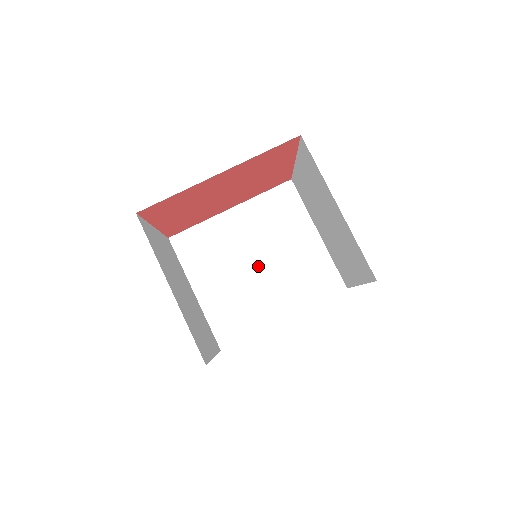
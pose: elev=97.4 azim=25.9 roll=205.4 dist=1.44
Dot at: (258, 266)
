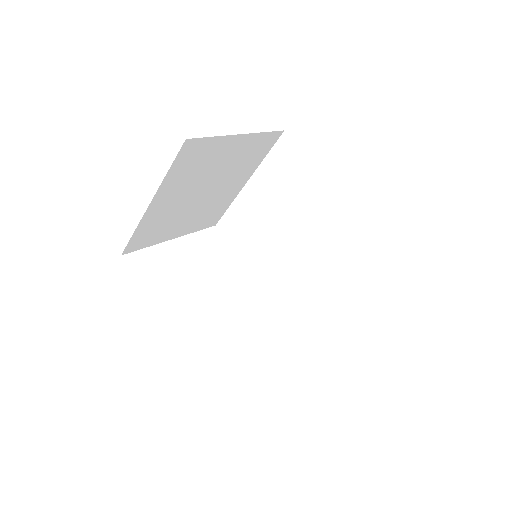
Dot at: (292, 241)
